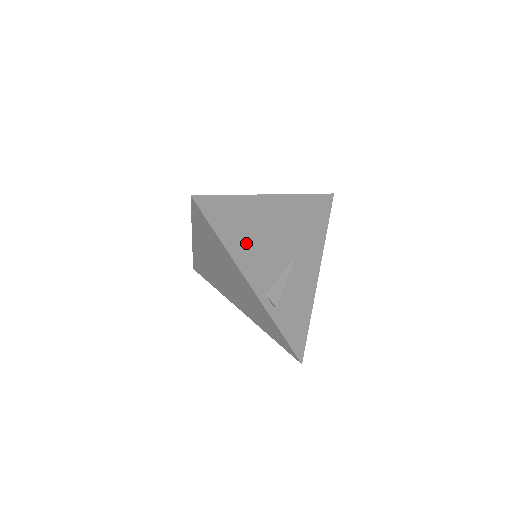
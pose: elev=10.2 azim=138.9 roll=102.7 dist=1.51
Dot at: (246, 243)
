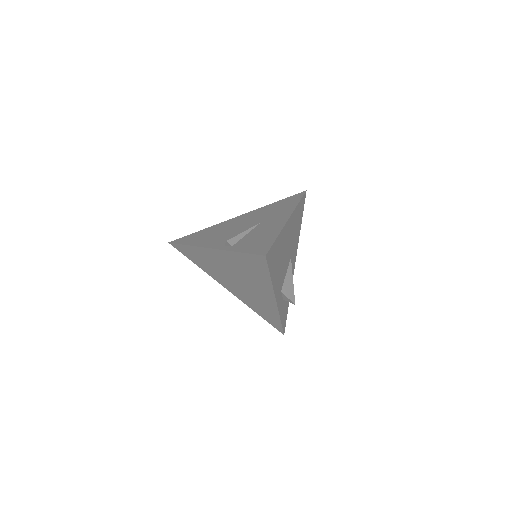
Dot at: (209, 238)
